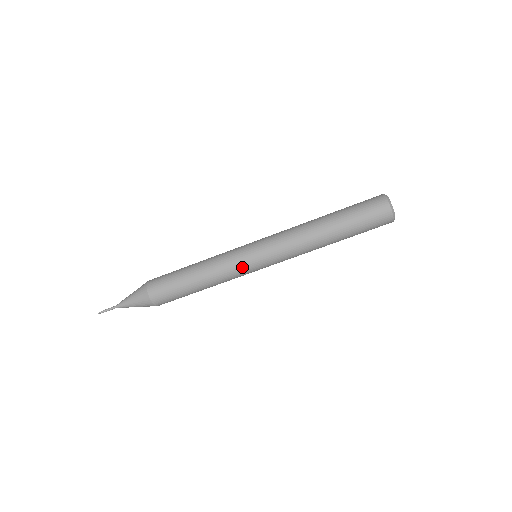
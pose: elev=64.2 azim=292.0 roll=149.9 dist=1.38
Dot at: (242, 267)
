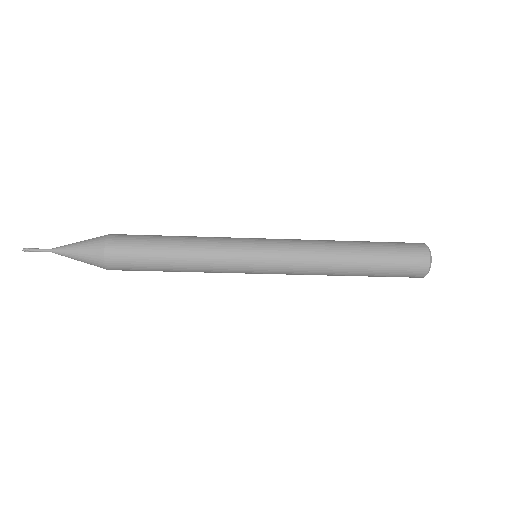
Dot at: occluded
